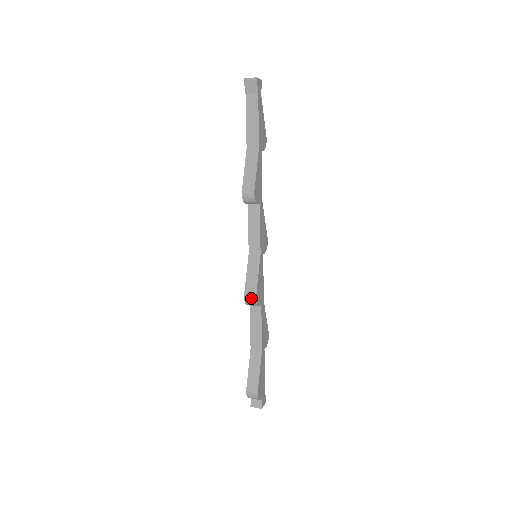
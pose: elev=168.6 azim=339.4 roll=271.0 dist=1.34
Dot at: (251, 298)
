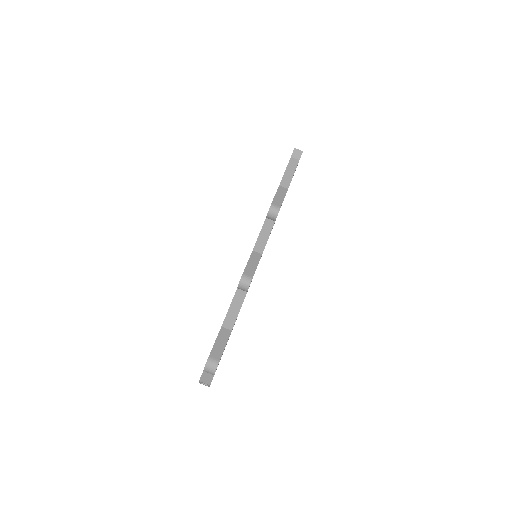
Dot at: (247, 278)
